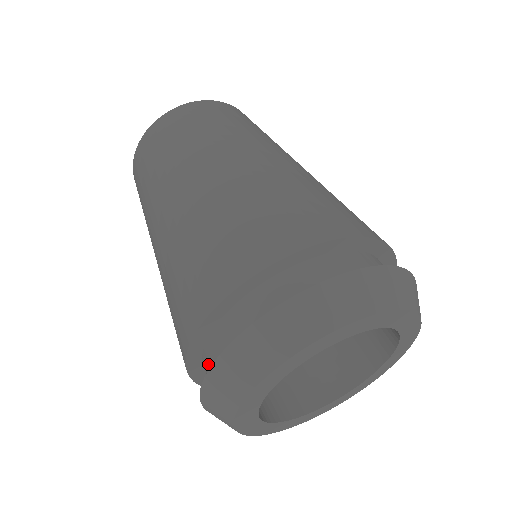
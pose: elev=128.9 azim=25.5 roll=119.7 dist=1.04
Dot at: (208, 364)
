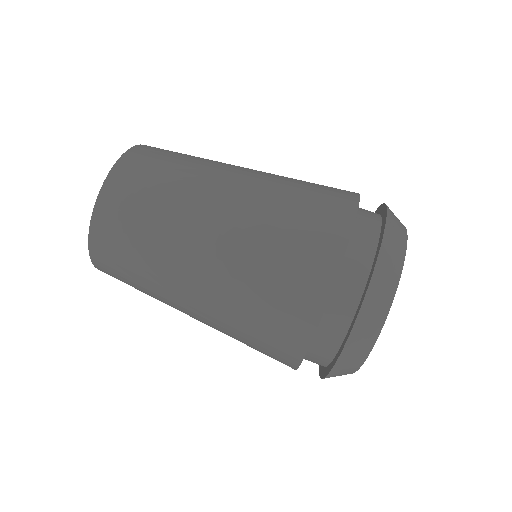
Dot at: (320, 349)
